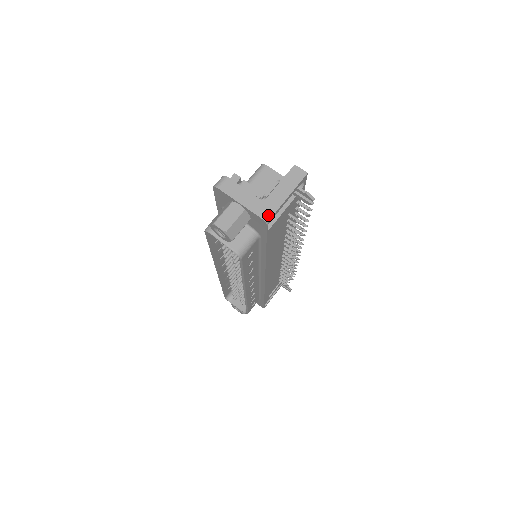
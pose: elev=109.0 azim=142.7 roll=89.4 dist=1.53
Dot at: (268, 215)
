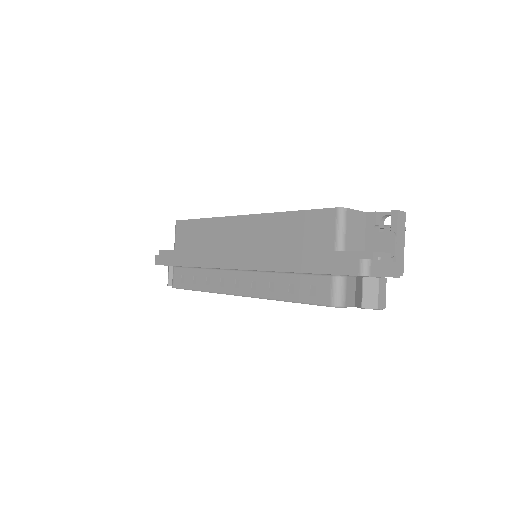
Dot at: (402, 271)
